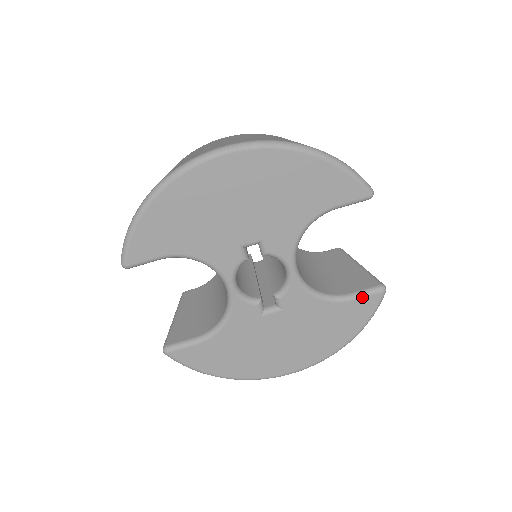
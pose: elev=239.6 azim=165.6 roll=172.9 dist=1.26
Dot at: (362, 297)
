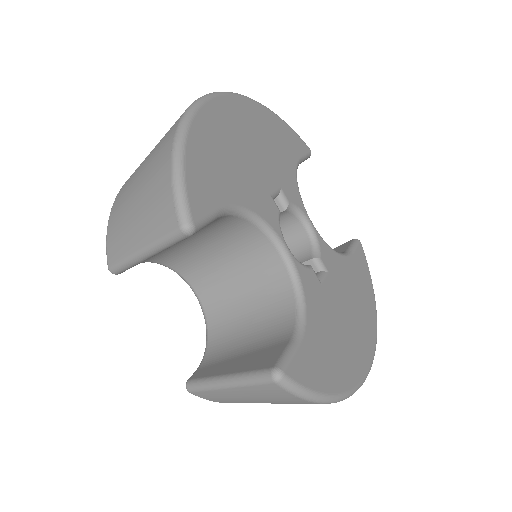
Dot at: (355, 249)
